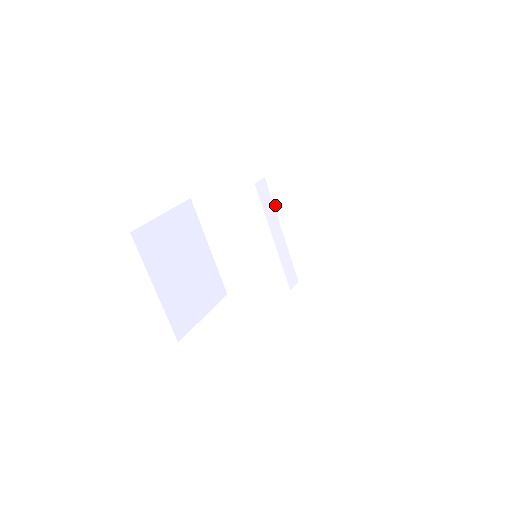
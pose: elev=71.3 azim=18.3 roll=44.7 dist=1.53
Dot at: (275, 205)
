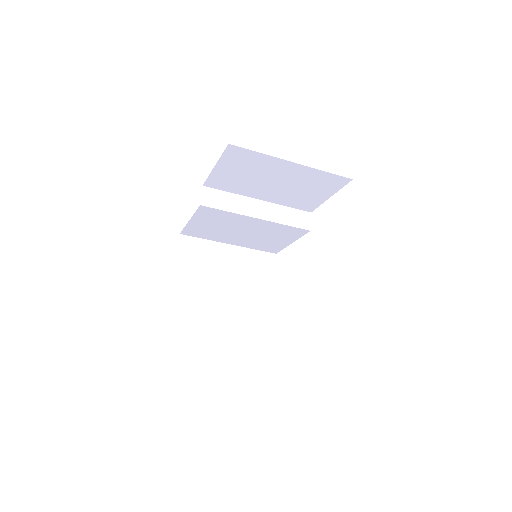
Dot at: (232, 192)
